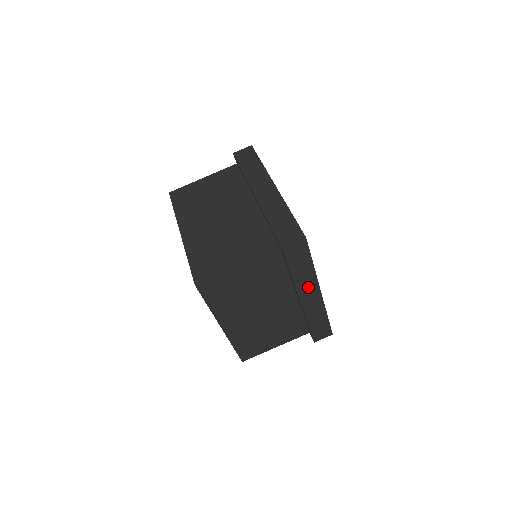
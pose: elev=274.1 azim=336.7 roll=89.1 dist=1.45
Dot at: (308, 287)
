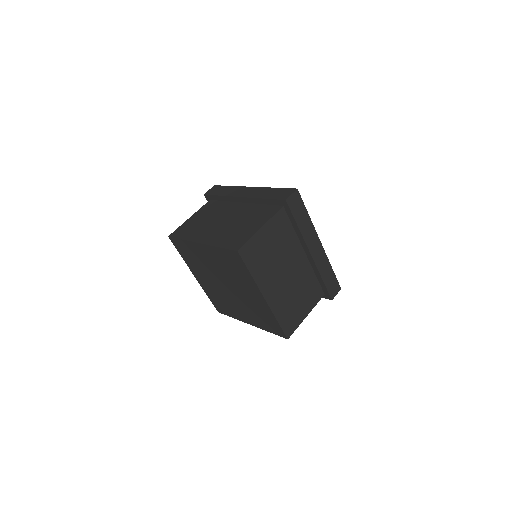
Dot at: (311, 238)
